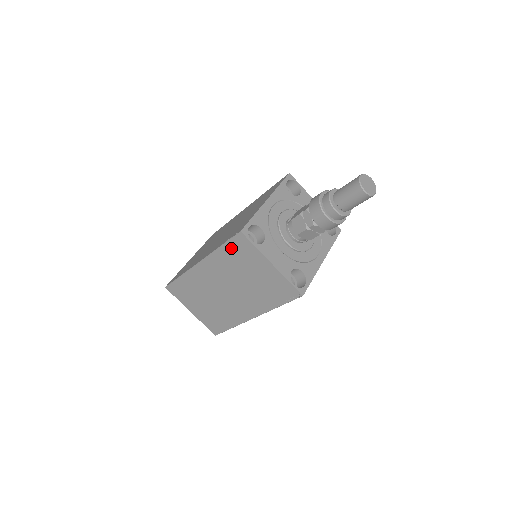
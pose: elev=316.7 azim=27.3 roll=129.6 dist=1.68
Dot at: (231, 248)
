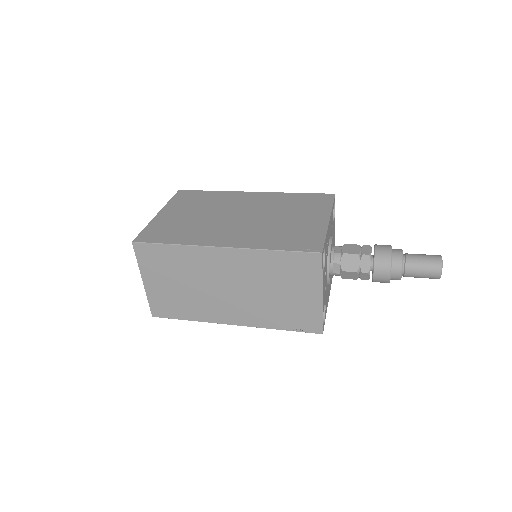
Dot at: (289, 259)
